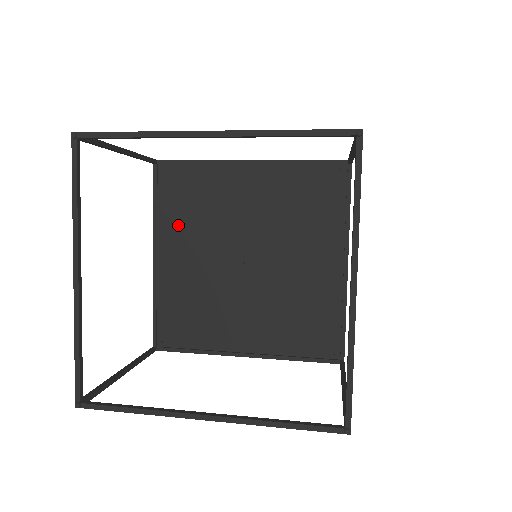
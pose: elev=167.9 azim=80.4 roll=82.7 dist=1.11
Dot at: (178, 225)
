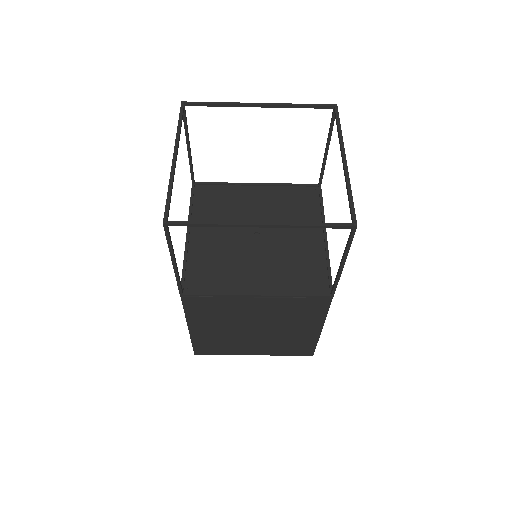
Dot at: (207, 216)
